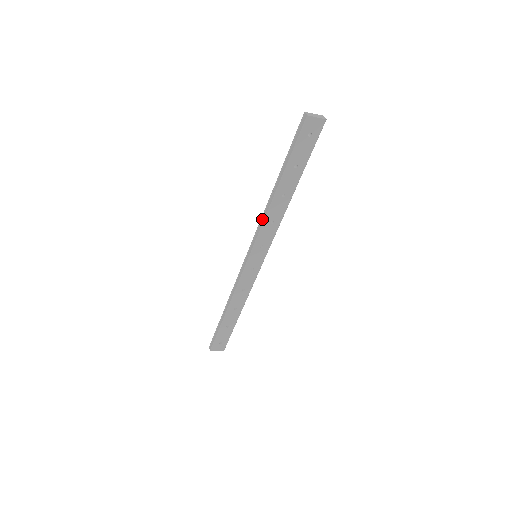
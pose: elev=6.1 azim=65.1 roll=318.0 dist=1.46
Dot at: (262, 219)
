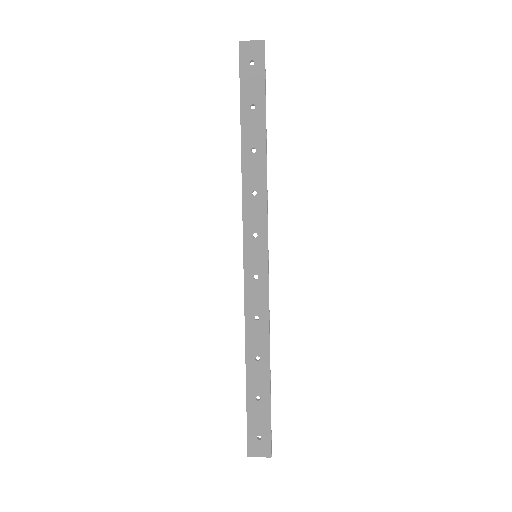
Dot at: (242, 193)
